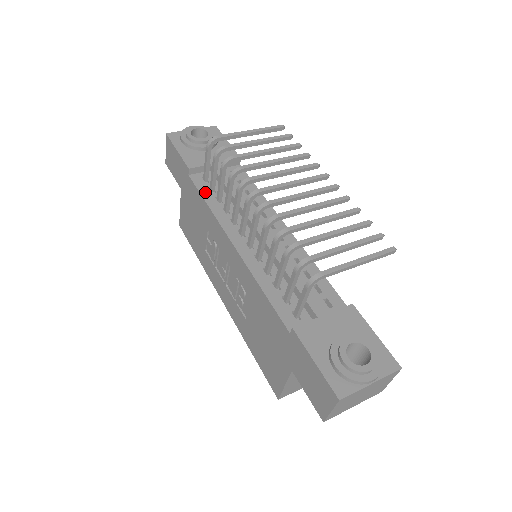
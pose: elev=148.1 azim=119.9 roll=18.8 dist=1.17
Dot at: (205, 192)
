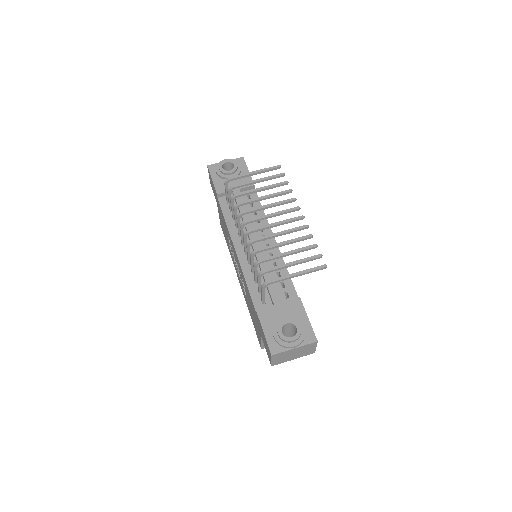
Dot at: (226, 211)
